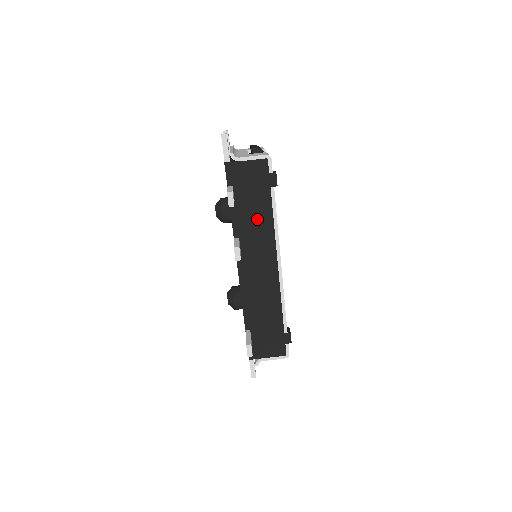
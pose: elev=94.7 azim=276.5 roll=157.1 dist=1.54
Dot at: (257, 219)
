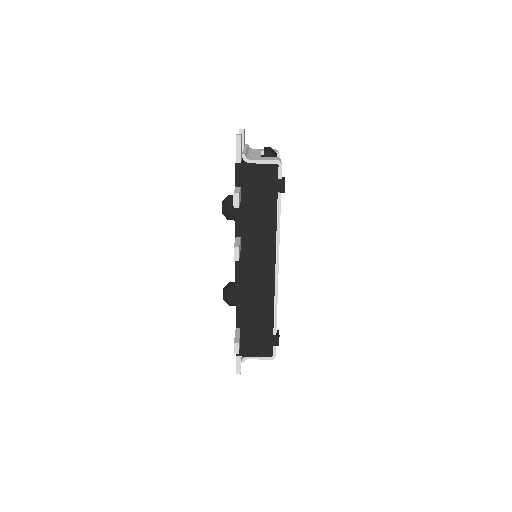
Dot at: (261, 222)
